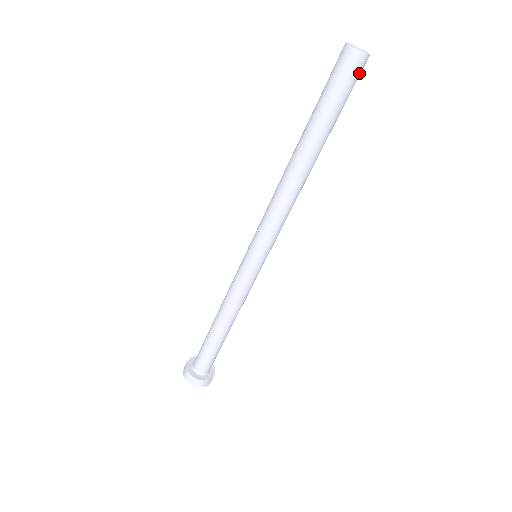
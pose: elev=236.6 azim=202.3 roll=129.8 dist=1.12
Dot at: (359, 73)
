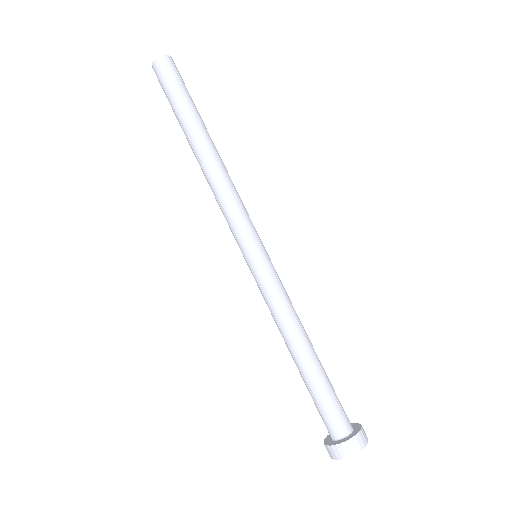
Dot at: (176, 69)
